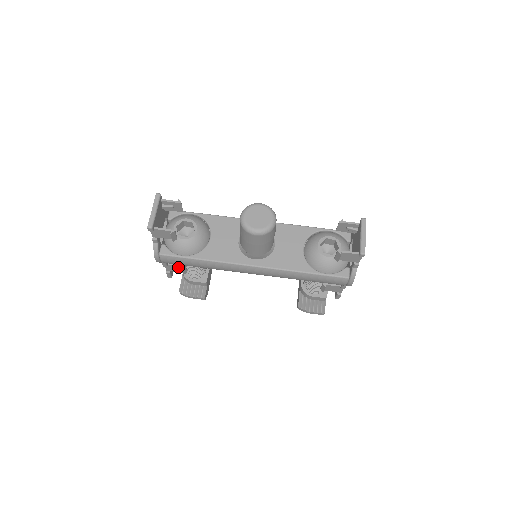
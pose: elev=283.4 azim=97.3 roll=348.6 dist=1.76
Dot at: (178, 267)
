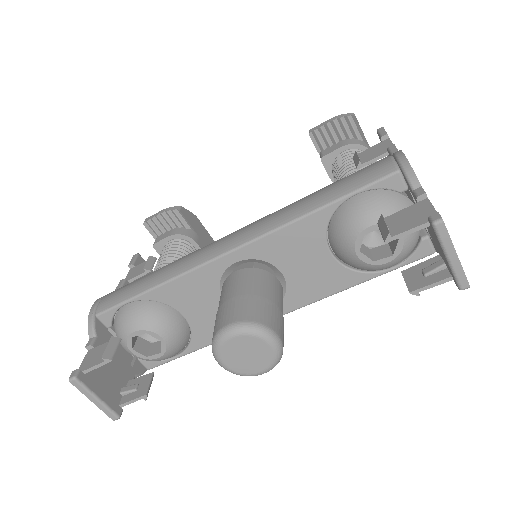
Dot at: occluded
